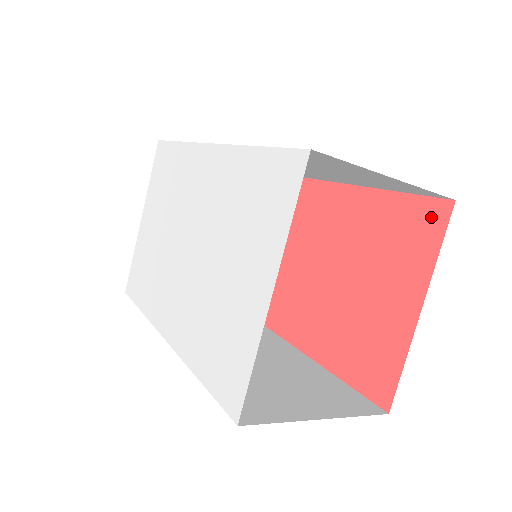
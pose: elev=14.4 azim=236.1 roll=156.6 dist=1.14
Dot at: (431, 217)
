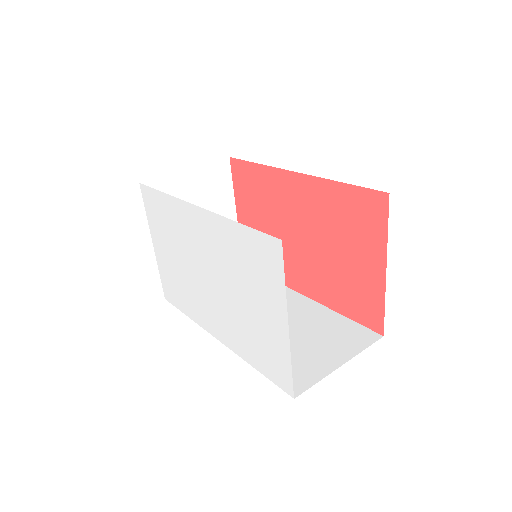
Dot at: (375, 205)
